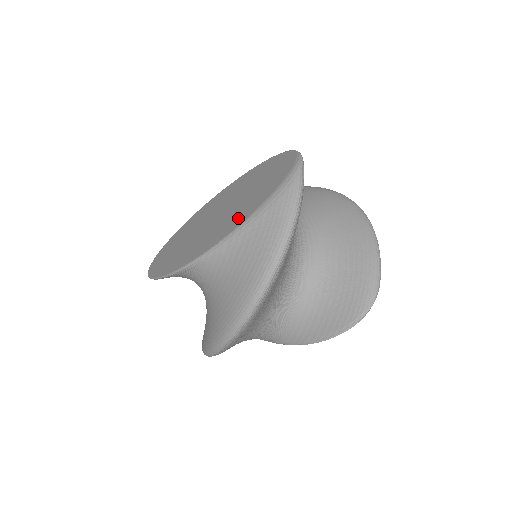
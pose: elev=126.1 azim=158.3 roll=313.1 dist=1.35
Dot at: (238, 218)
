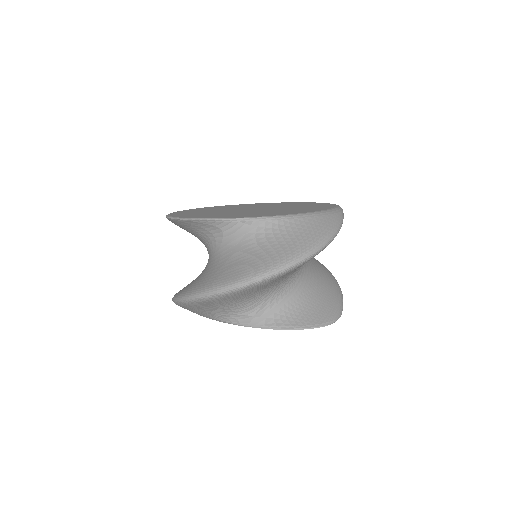
Dot at: (294, 211)
